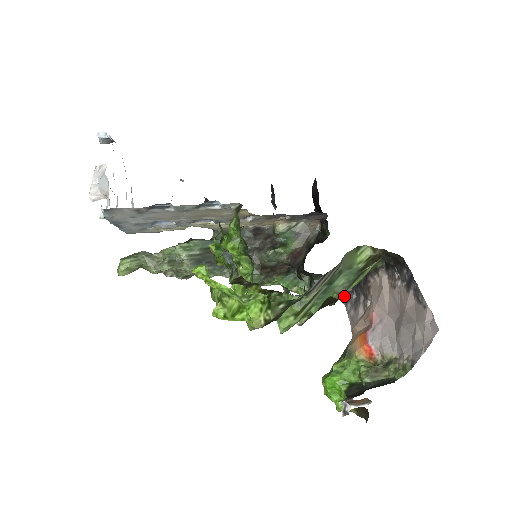
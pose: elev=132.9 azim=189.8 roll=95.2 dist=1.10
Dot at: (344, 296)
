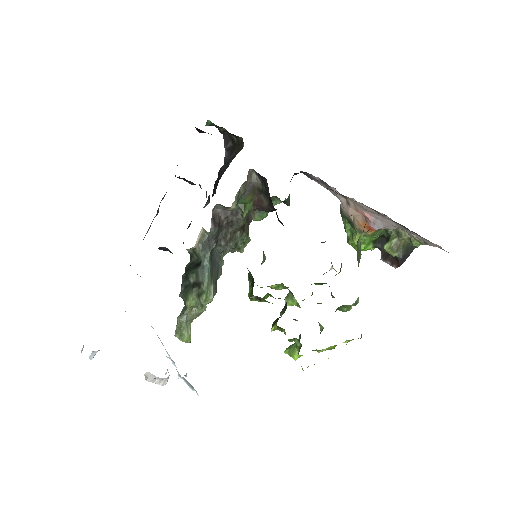
Dot at: (355, 247)
